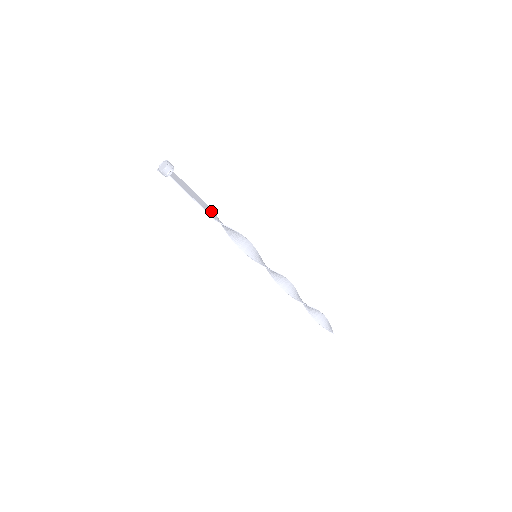
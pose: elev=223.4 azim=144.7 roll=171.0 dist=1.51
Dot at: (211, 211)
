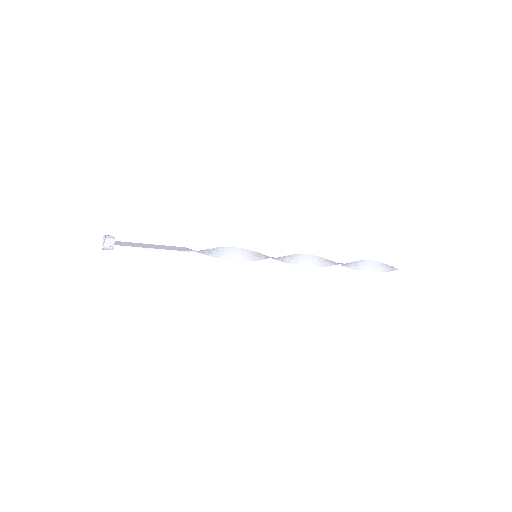
Dot at: (180, 248)
